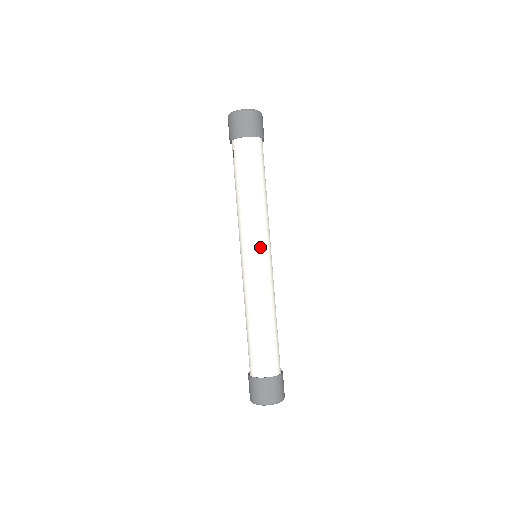
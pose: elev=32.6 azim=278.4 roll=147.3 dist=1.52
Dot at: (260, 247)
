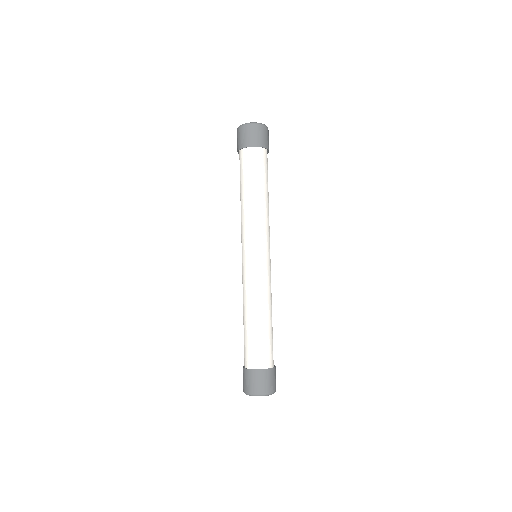
Dot at: (254, 247)
